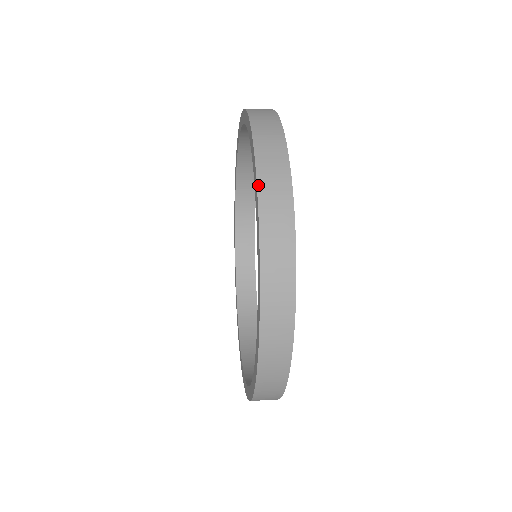
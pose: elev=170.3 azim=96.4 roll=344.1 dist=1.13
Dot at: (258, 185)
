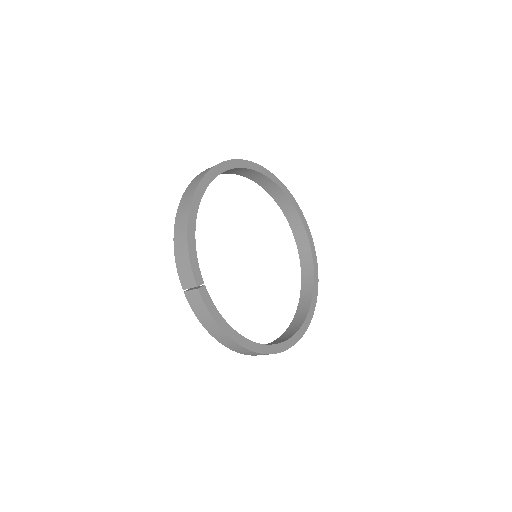
Dot at: occluded
